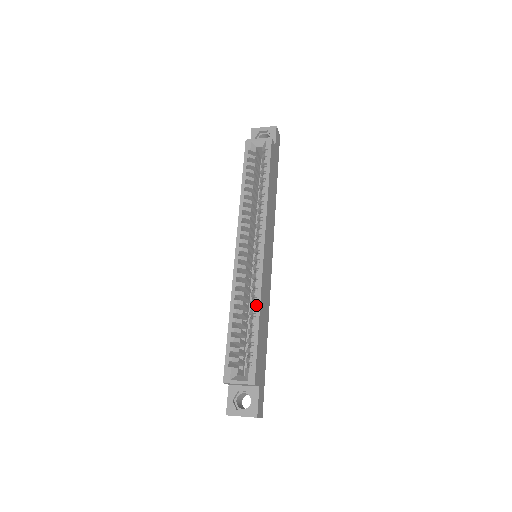
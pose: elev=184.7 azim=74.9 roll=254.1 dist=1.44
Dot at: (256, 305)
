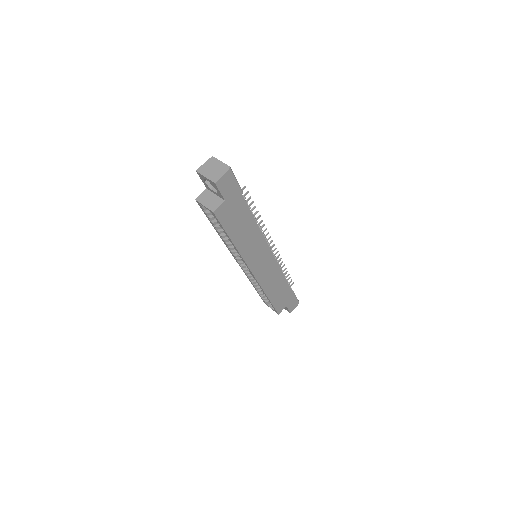
Dot at: (263, 292)
